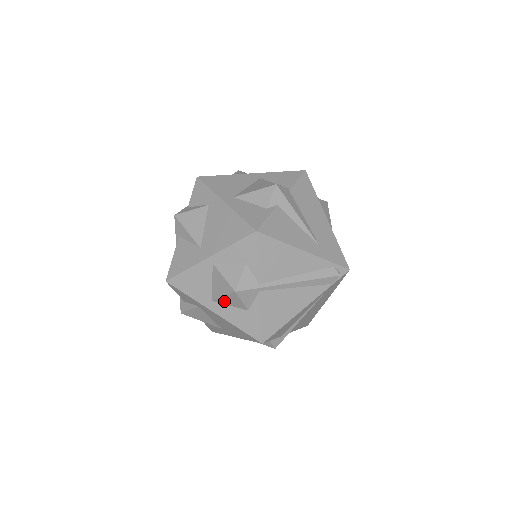
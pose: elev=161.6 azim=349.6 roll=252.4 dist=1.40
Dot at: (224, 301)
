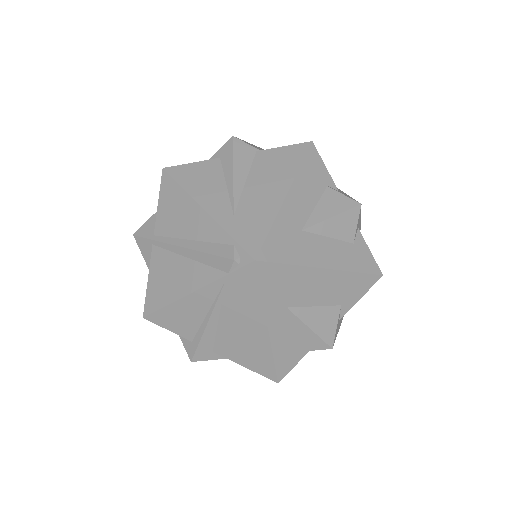
Dot at: occluded
